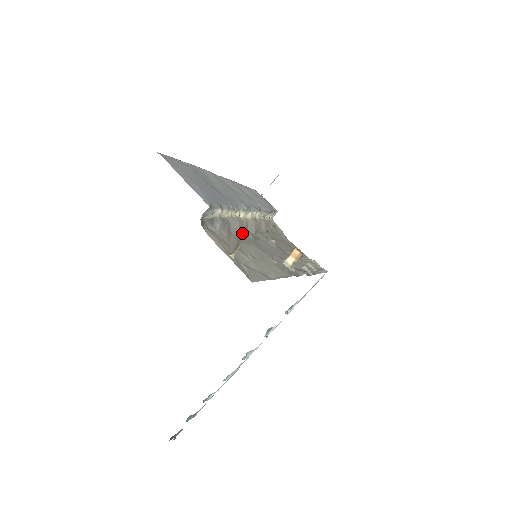
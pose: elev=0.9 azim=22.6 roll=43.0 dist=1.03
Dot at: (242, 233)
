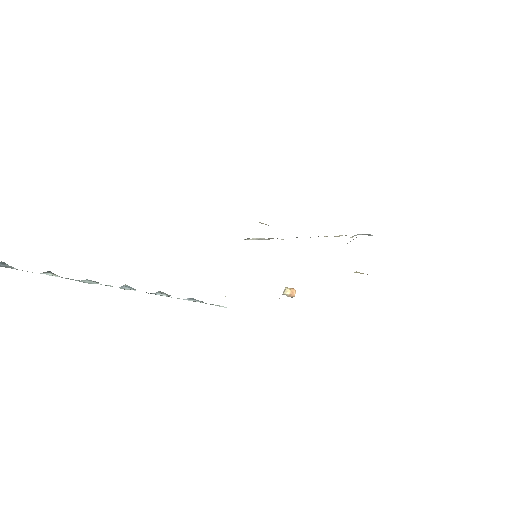
Dot at: occluded
